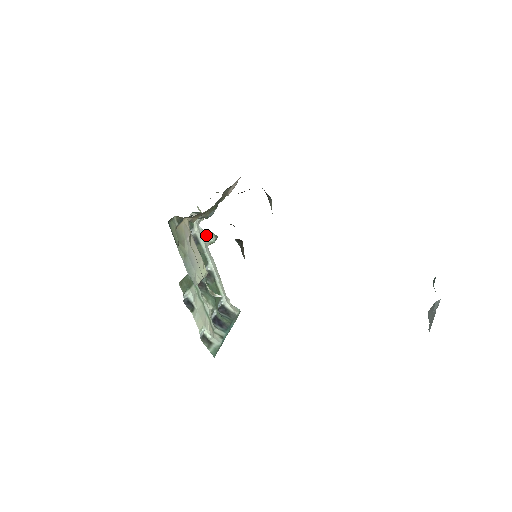
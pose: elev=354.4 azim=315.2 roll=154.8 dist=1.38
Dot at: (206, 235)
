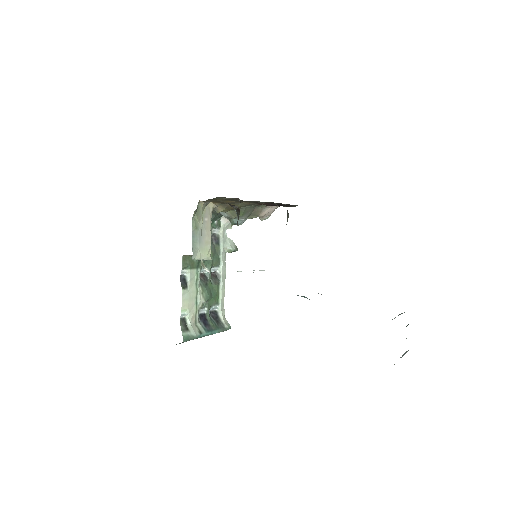
Dot at: (228, 242)
